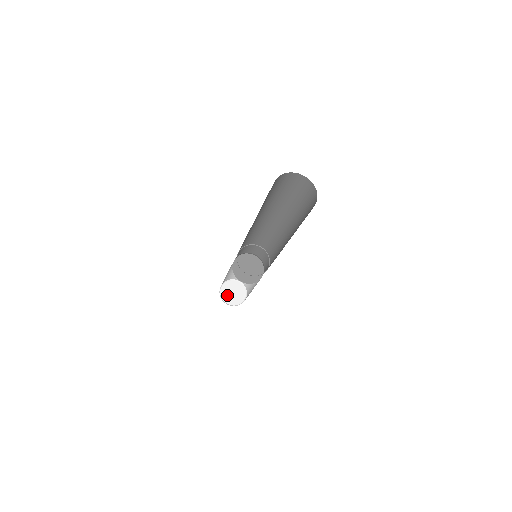
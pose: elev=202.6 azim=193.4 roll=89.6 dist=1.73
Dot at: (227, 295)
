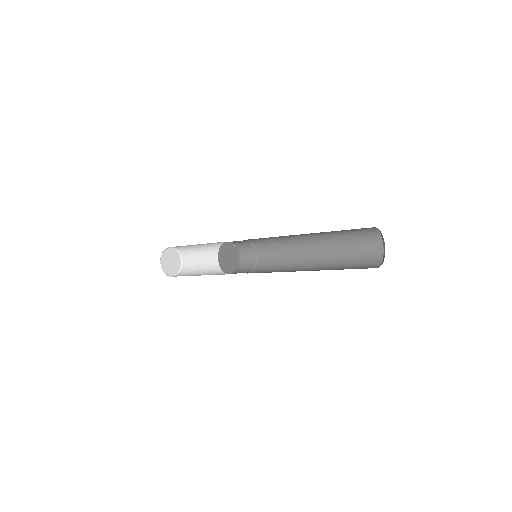
Dot at: (170, 269)
